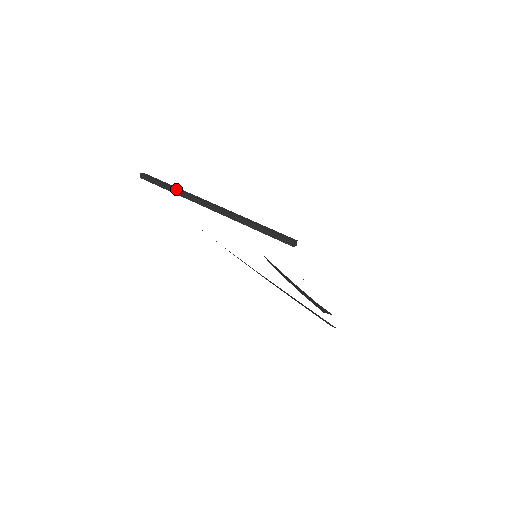
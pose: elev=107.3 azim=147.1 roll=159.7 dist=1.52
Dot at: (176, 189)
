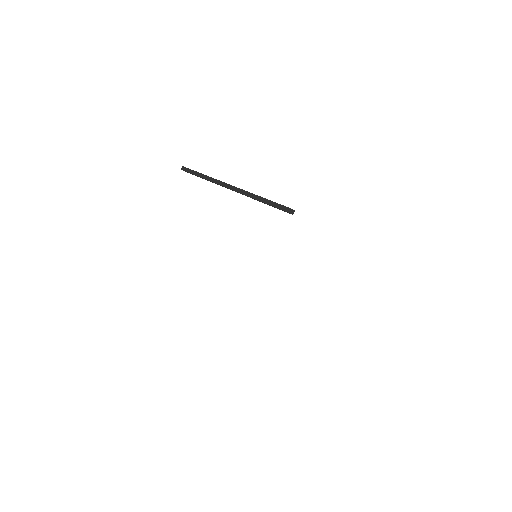
Dot at: occluded
